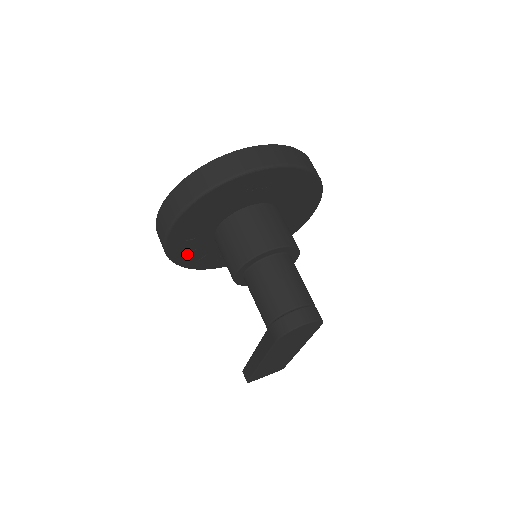
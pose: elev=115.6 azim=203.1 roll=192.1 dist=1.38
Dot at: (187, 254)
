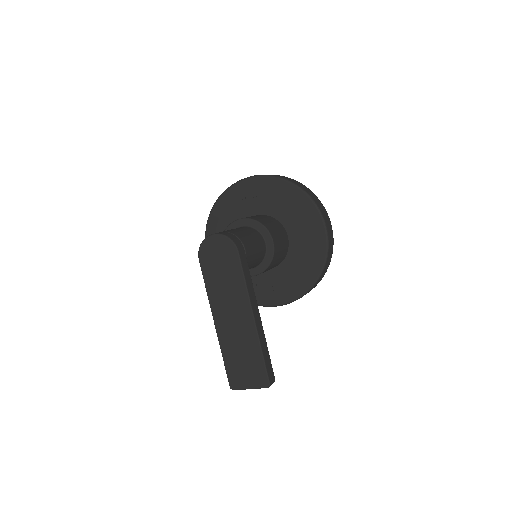
Dot at: occluded
